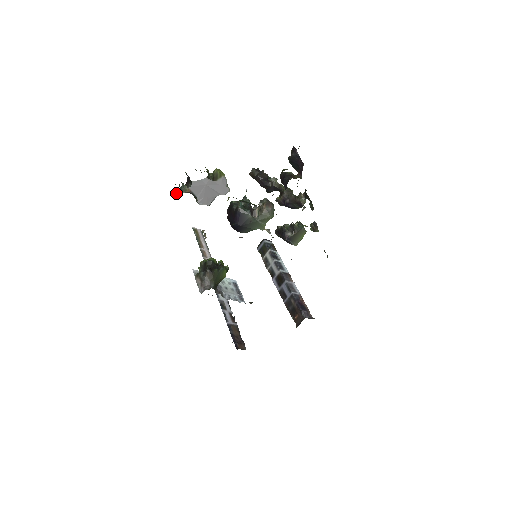
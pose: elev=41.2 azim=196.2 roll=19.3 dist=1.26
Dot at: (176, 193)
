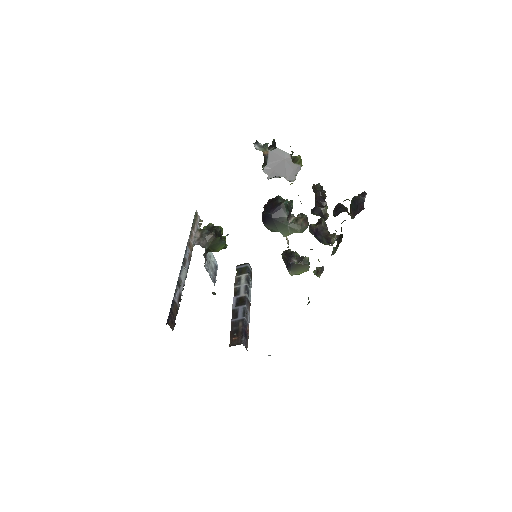
Dot at: (257, 145)
